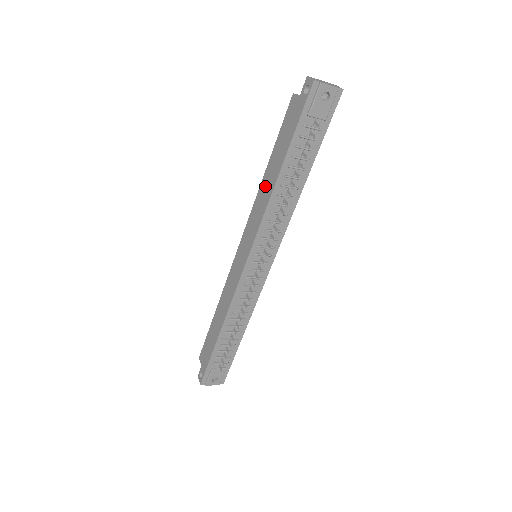
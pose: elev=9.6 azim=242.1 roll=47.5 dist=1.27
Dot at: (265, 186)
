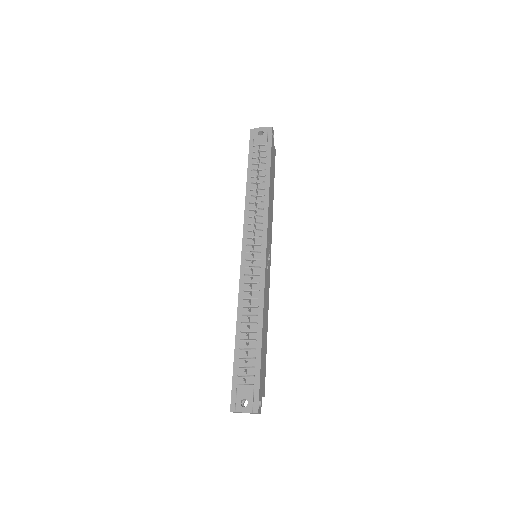
Dot at: occluded
